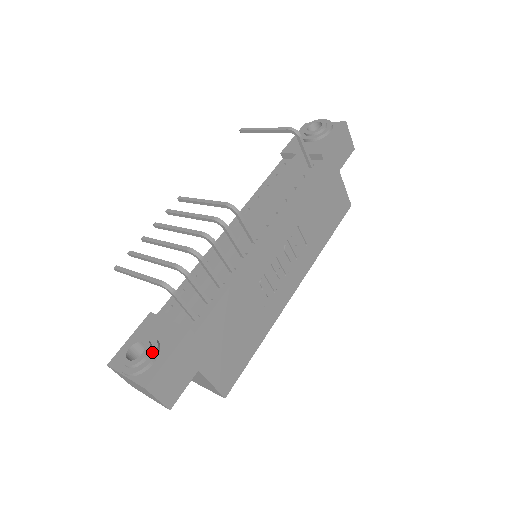
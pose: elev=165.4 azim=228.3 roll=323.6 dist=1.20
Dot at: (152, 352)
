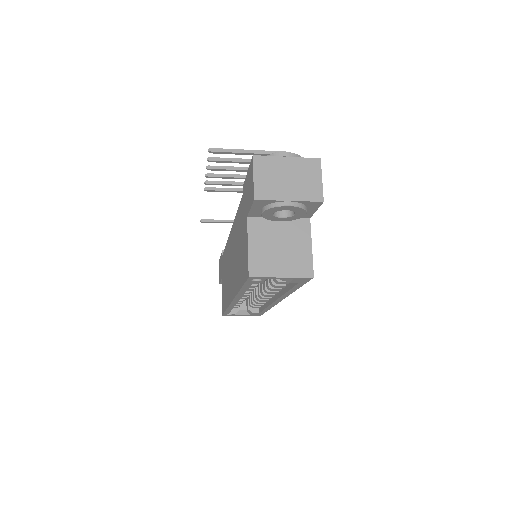
Dot at: occluded
